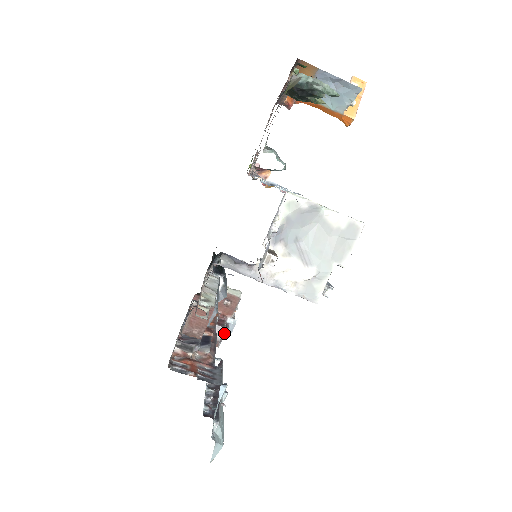
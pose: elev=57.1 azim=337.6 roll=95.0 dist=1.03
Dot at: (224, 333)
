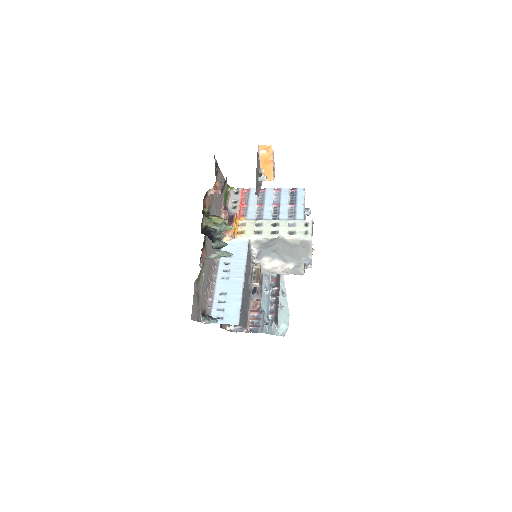
Dot at: occluded
